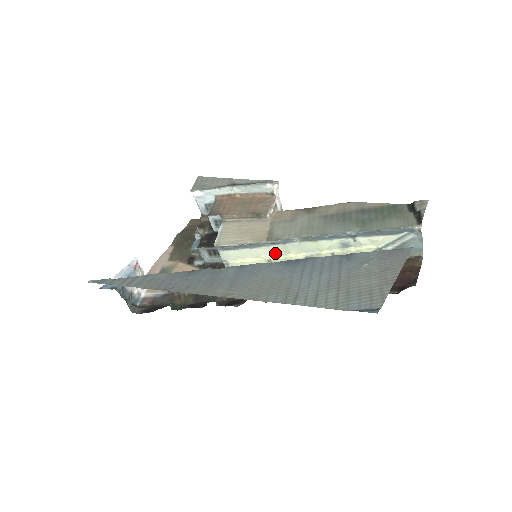
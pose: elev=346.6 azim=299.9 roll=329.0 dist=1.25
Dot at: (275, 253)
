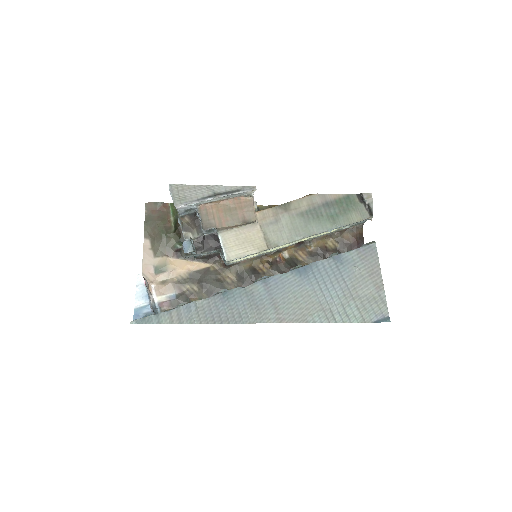
Dot at: occluded
